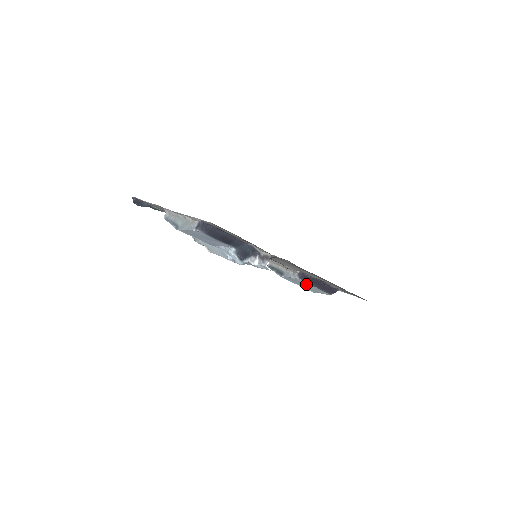
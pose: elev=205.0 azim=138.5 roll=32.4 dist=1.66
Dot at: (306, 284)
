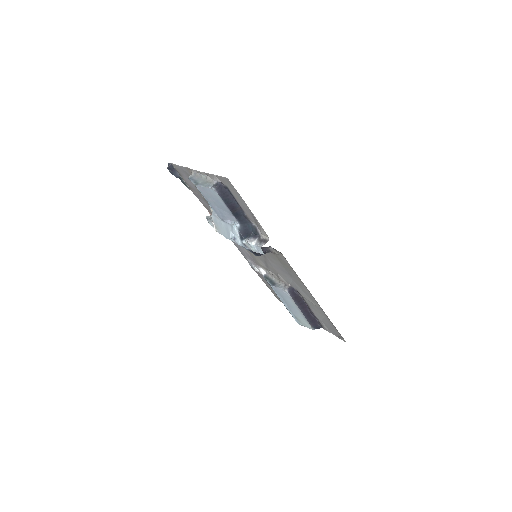
Dot at: (293, 304)
